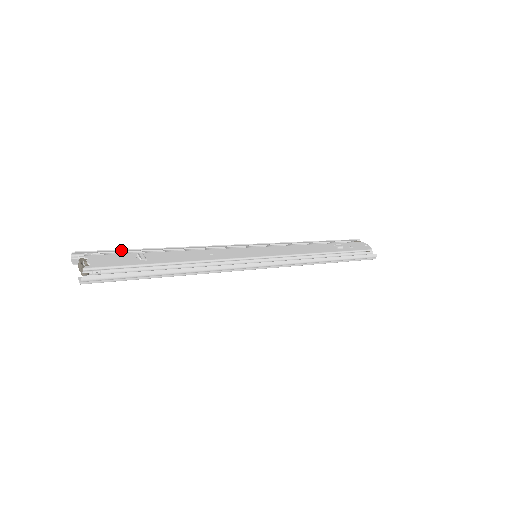
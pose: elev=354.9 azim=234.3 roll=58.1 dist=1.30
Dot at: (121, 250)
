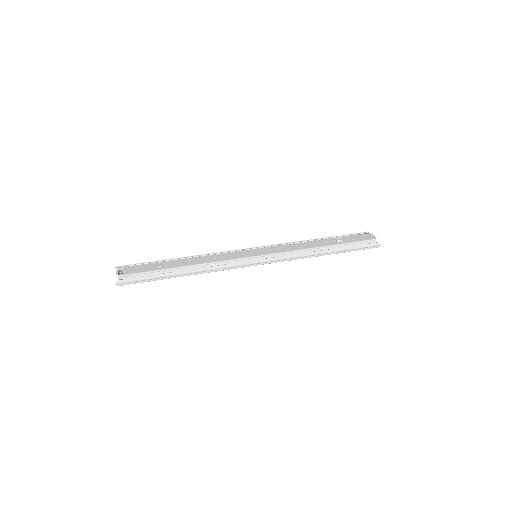
Dot at: (148, 262)
